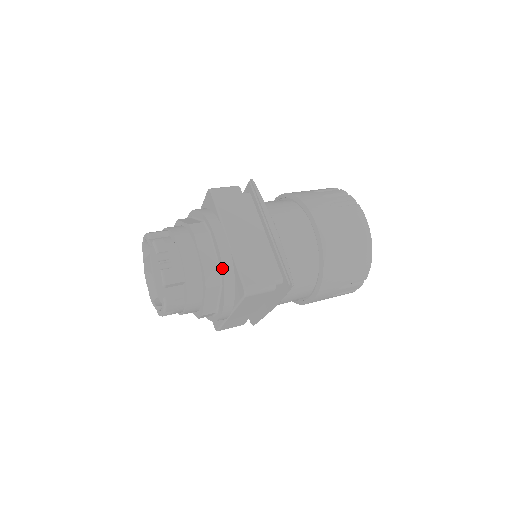
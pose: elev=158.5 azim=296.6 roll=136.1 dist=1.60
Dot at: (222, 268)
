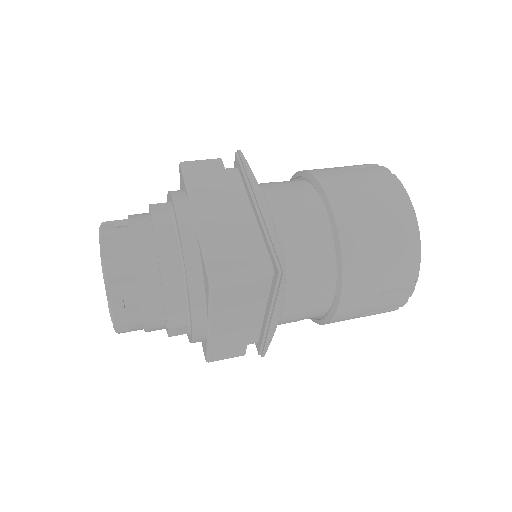
Dot at: (182, 252)
